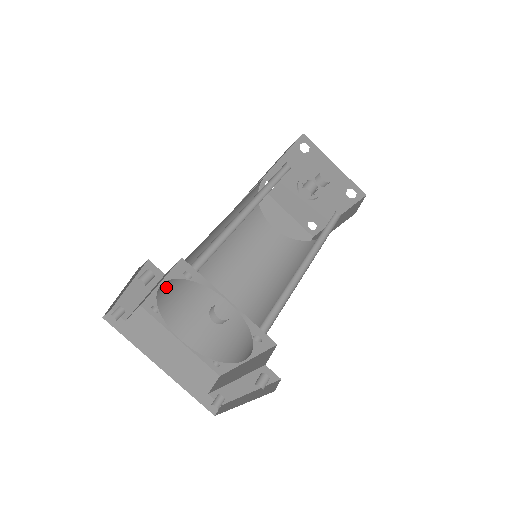
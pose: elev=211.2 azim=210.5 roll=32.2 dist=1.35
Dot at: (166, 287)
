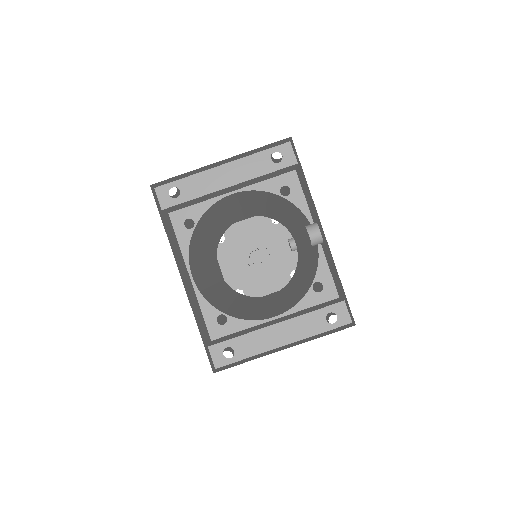
Dot at: (211, 210)
